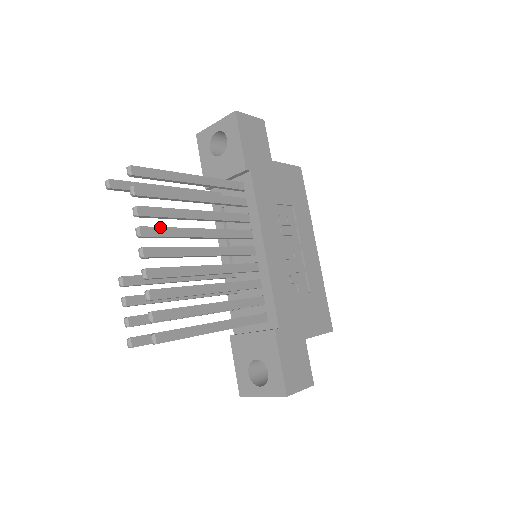
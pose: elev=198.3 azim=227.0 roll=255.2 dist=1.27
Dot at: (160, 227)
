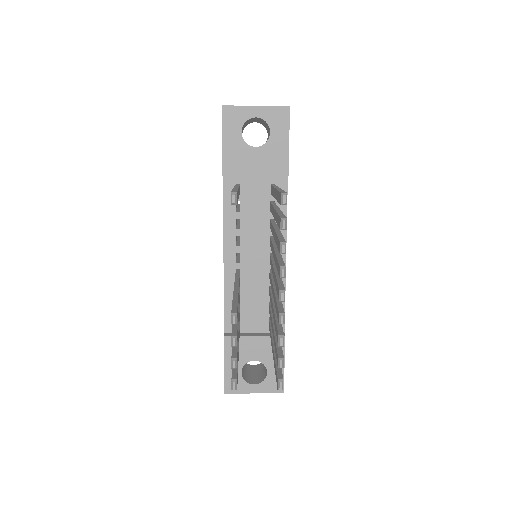
Dot at: (283, 261)
